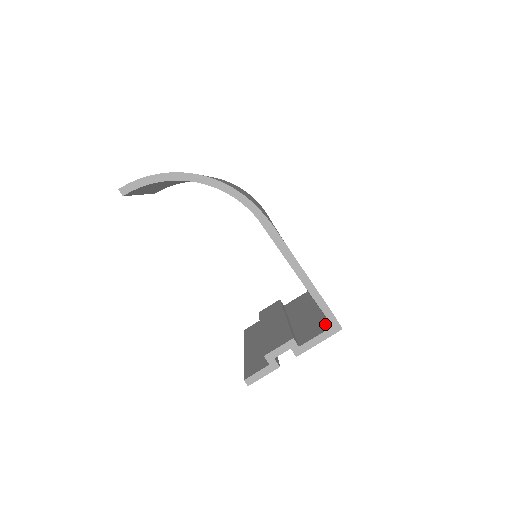
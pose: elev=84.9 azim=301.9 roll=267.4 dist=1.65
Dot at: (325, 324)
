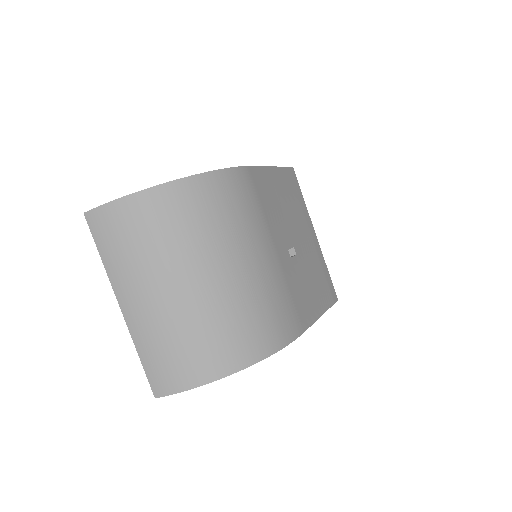
Dot at: occluded
